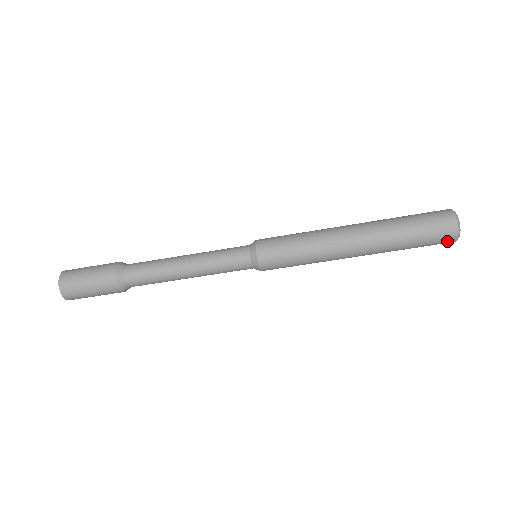
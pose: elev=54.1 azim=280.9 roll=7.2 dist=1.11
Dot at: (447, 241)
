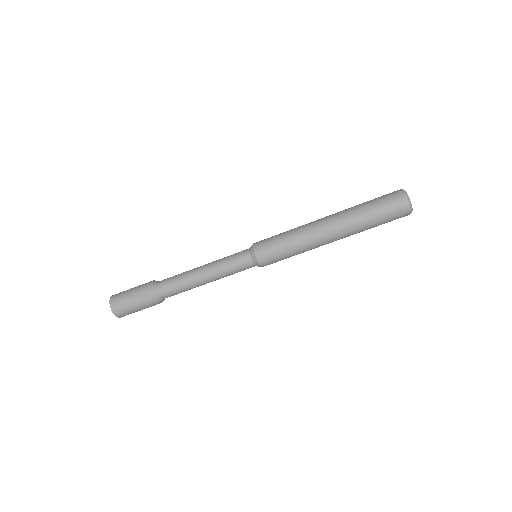
Dot at: (402, 207)
